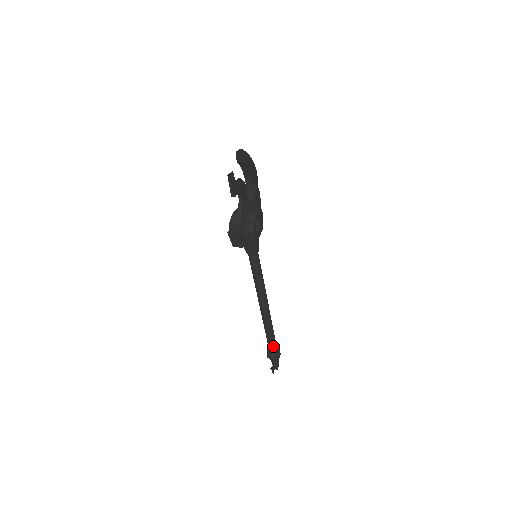
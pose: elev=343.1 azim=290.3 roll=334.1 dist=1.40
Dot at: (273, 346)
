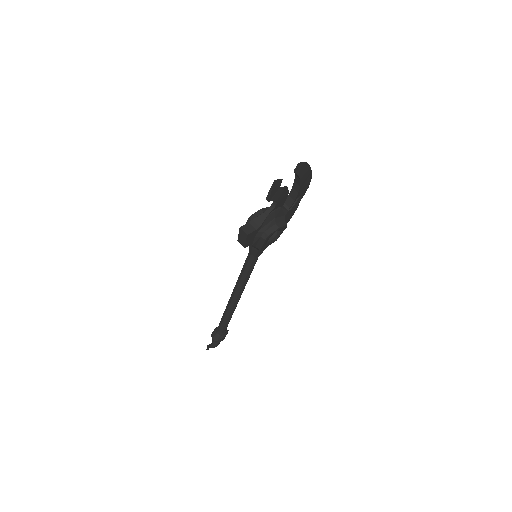
Dot at: (221, 331)
